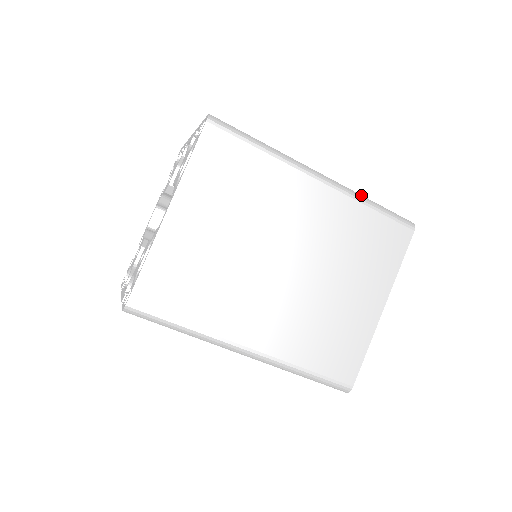
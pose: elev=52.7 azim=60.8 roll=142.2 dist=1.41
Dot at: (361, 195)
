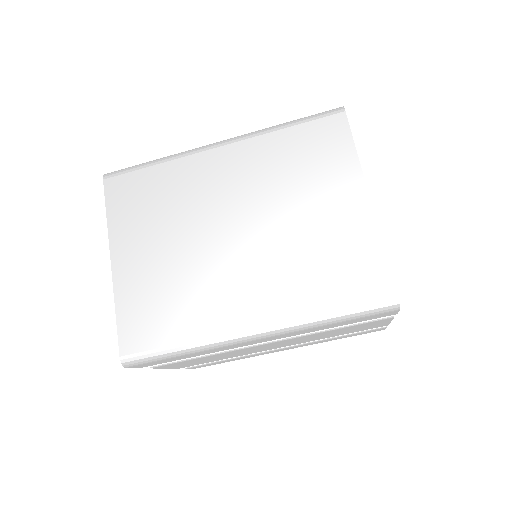
Dot at: (270, 127)
